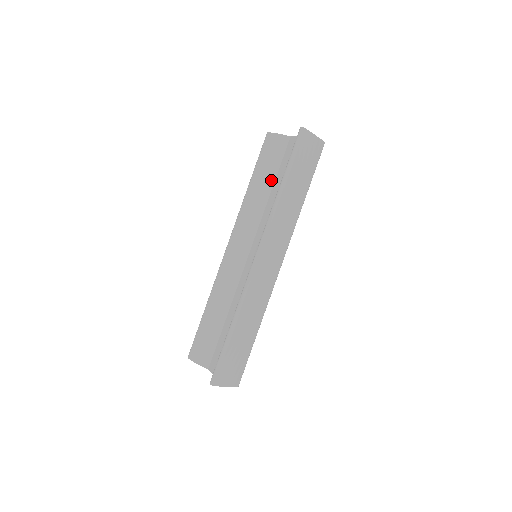
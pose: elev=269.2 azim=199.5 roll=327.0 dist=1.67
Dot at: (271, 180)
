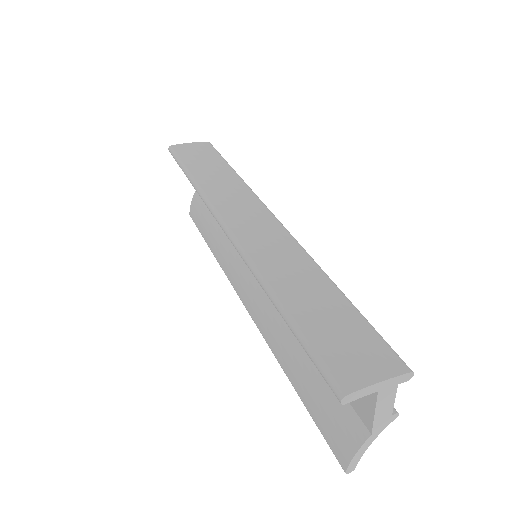
Dot at: (214, 218)
